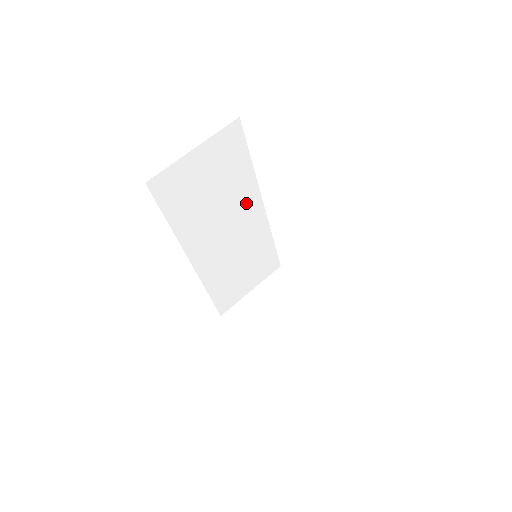
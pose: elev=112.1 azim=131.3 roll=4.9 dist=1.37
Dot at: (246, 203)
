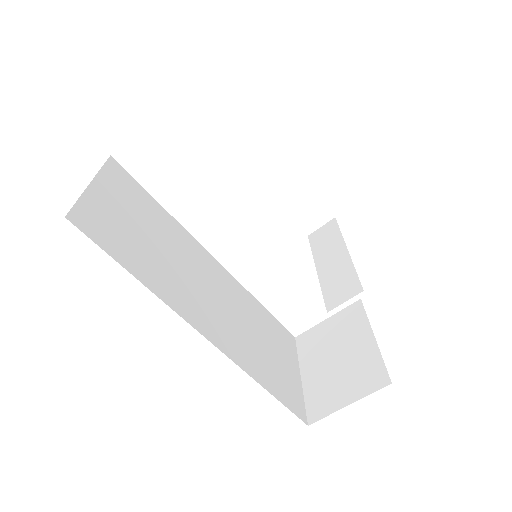
Dot at: (195, 254)
